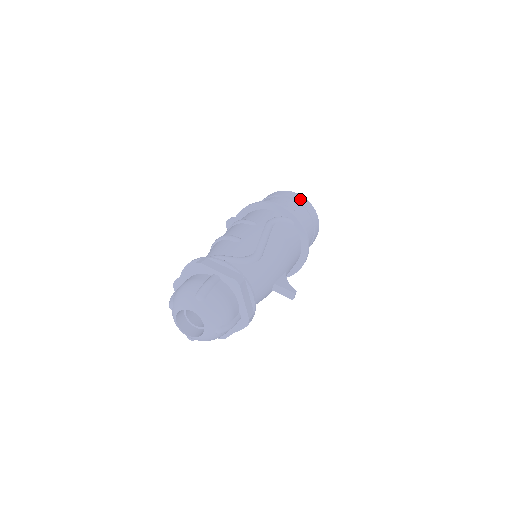
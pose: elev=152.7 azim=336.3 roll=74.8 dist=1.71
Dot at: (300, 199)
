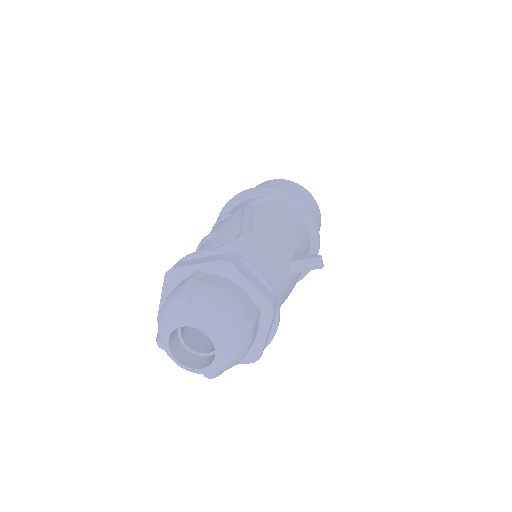
Dot at: (276, 181)
